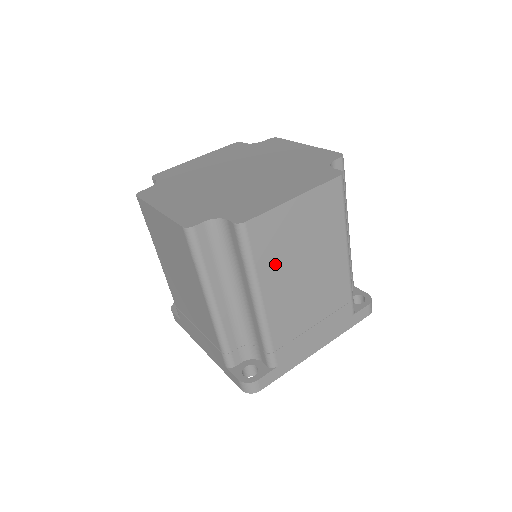
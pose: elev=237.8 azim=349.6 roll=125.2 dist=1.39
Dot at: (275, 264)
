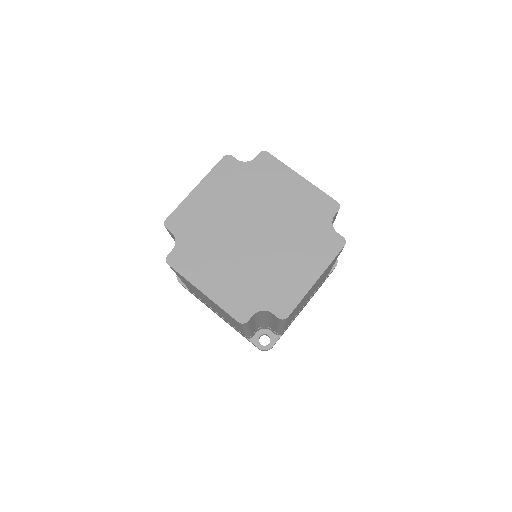
Dot at: occluded
